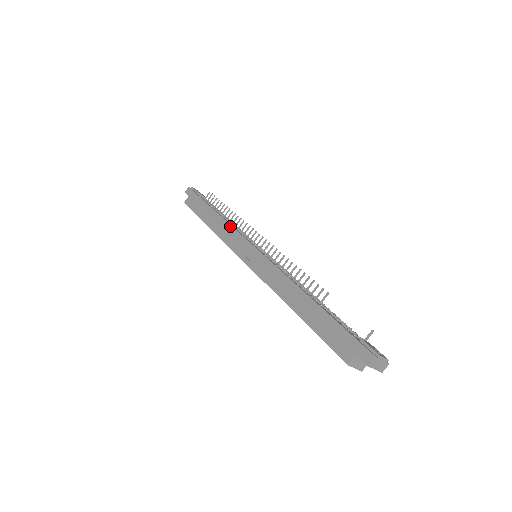
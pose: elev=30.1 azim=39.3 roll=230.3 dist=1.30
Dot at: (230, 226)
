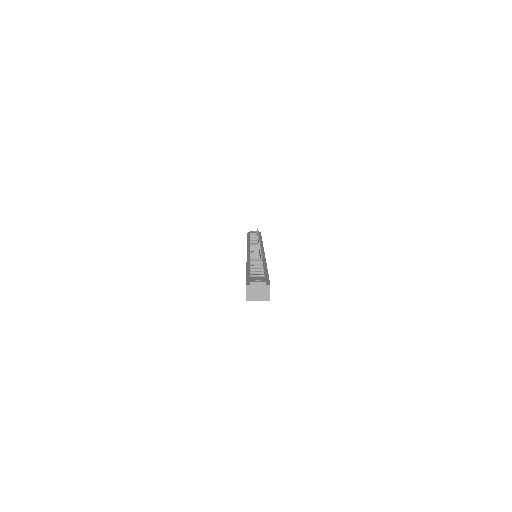
Dot at: occluded
